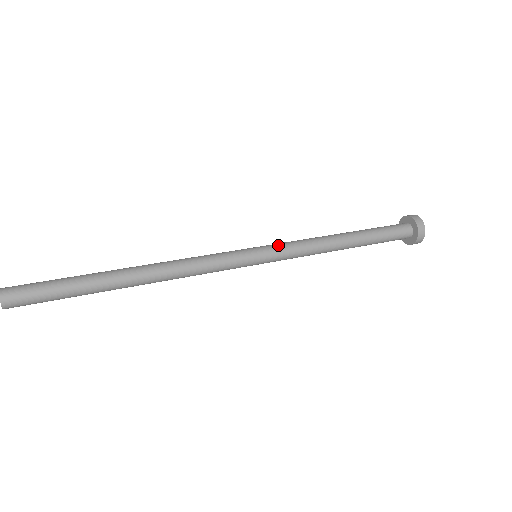
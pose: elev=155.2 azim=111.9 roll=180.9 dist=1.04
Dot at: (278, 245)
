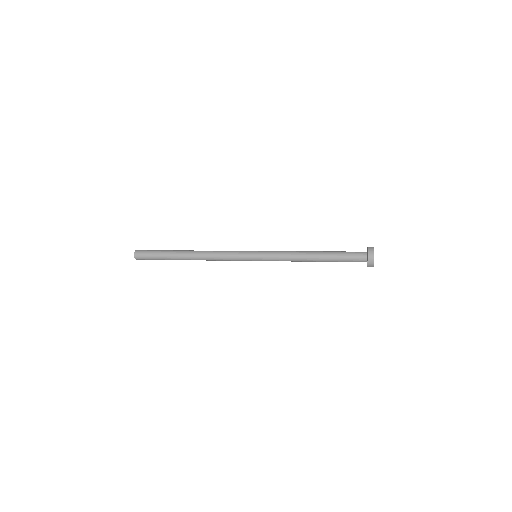
Dot at: (268, 255)
